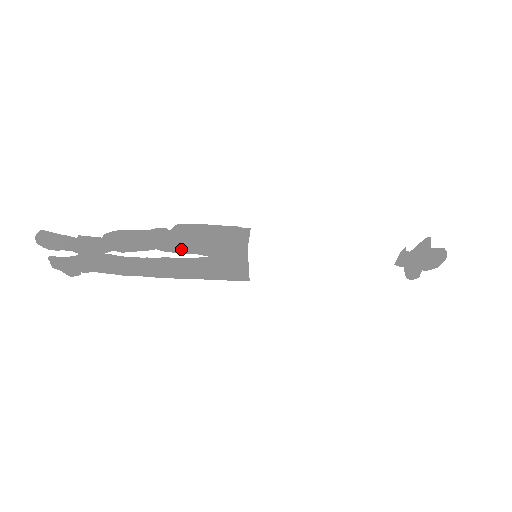
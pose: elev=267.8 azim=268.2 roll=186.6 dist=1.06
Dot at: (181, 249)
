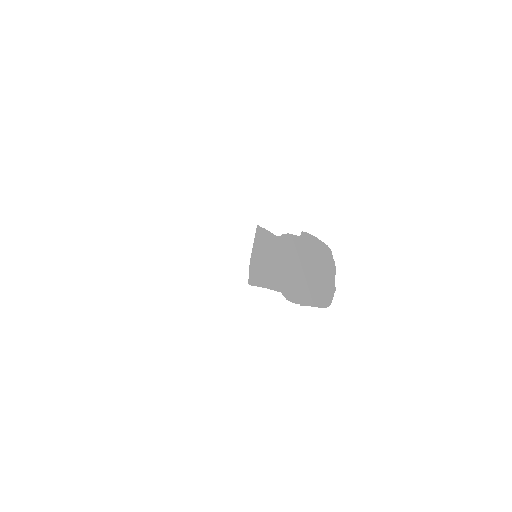
Dot at: occluded
